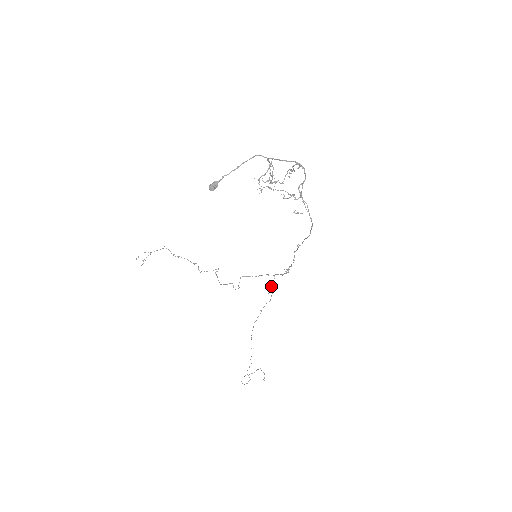
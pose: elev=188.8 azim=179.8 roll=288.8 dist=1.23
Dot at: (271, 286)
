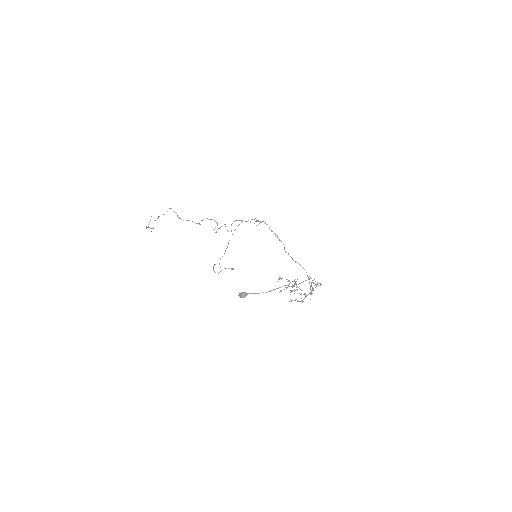
Dot at: (258, 224)
